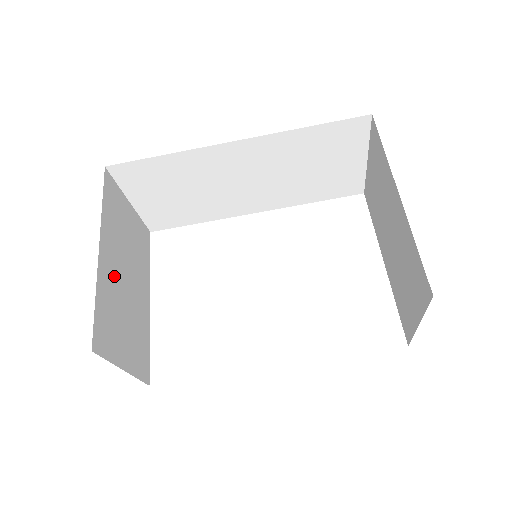
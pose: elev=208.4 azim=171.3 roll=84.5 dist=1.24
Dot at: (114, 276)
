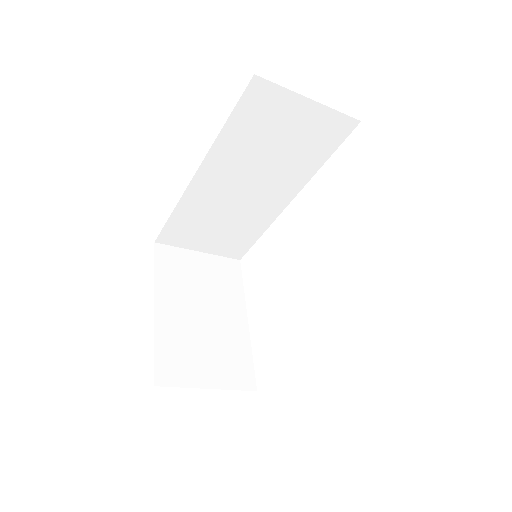
Dot at: (181, 320)
